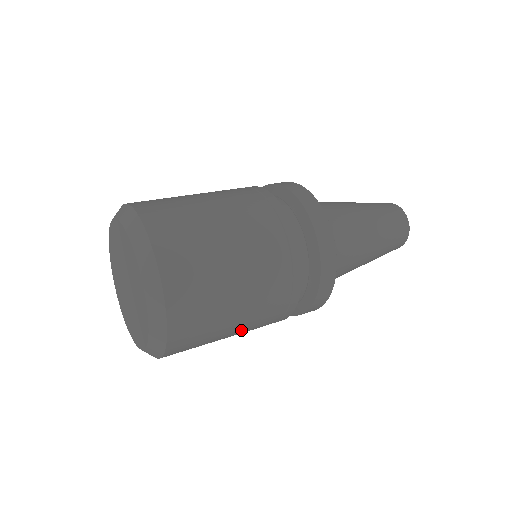
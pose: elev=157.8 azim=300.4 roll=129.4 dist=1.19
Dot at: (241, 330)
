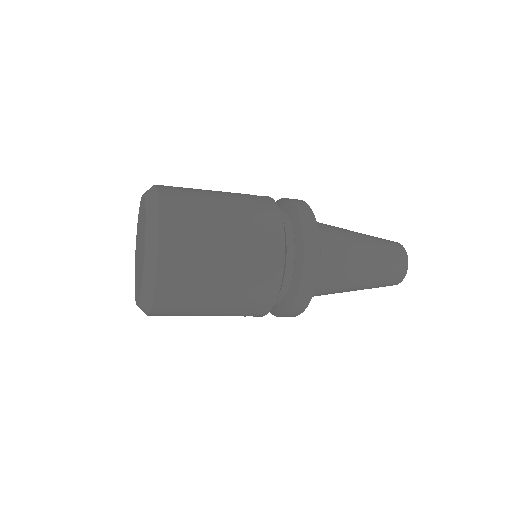
Dot at: (234, 225)
